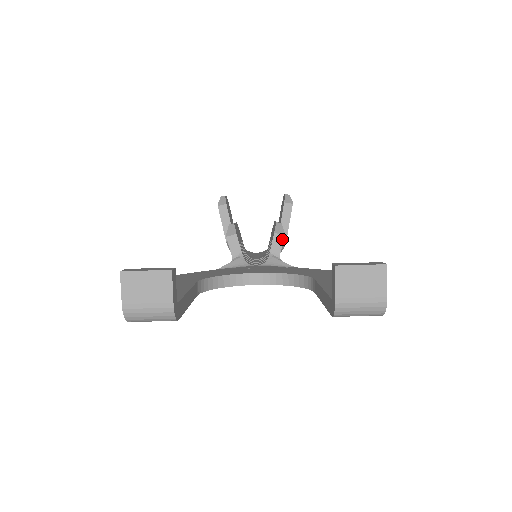
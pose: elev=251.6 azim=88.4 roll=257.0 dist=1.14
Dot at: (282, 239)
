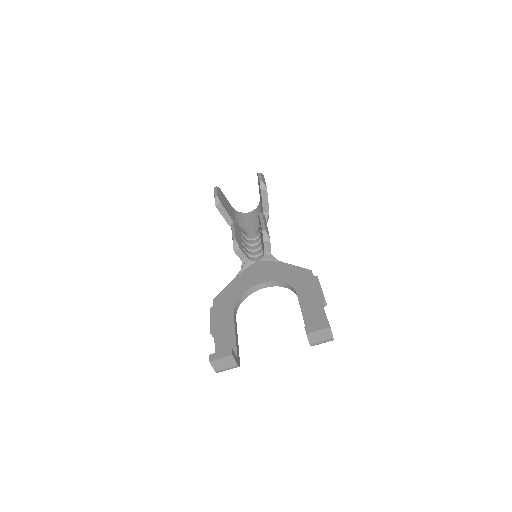
Dot at: (269, 243)
